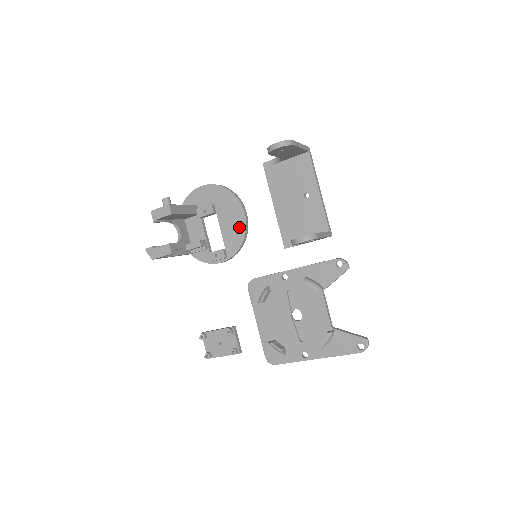
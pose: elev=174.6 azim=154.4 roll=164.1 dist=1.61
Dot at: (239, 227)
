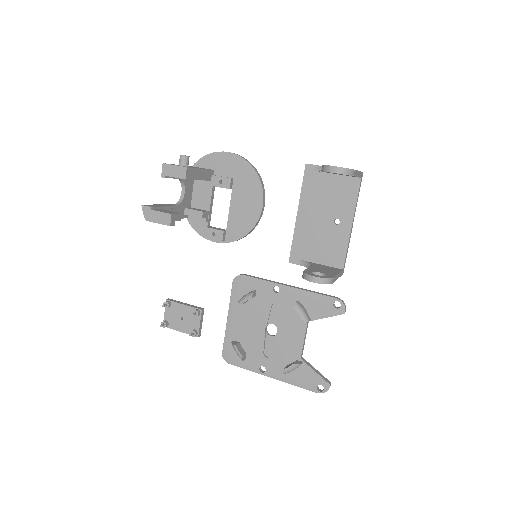
Dot at: (250, 217)
